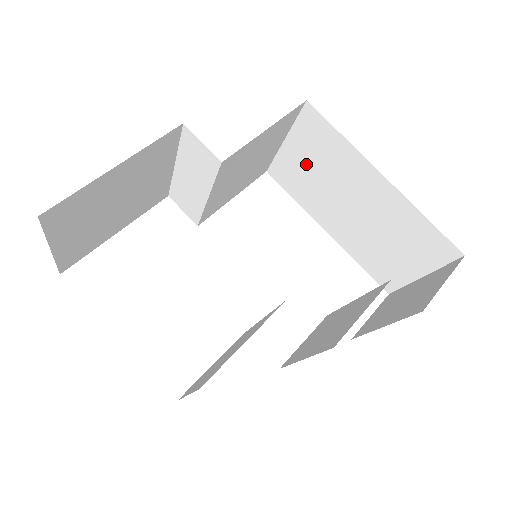
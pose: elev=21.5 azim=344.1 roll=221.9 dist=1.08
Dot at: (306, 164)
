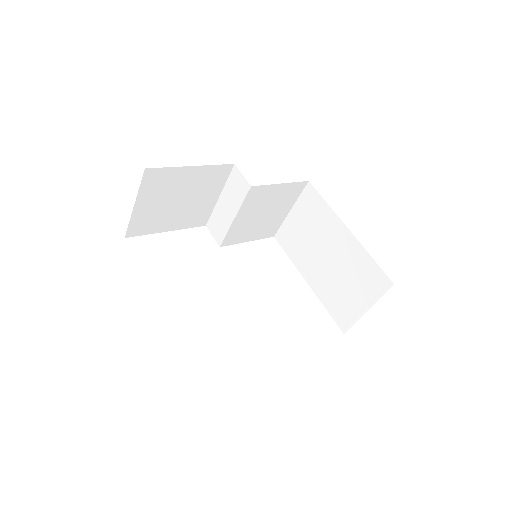
Dot at: (301, 227)
